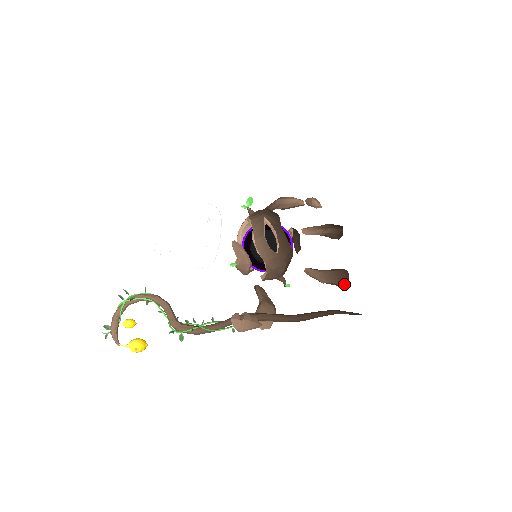
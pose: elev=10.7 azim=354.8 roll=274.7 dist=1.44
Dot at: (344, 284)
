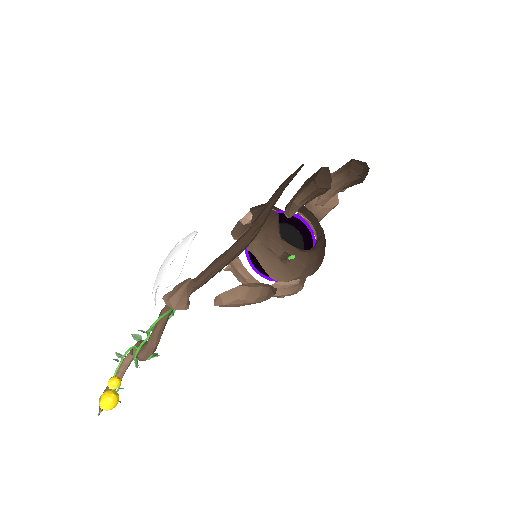
Dot at: (315, 178)
